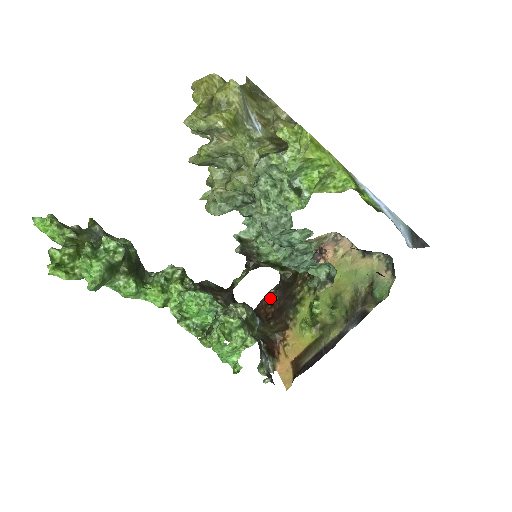
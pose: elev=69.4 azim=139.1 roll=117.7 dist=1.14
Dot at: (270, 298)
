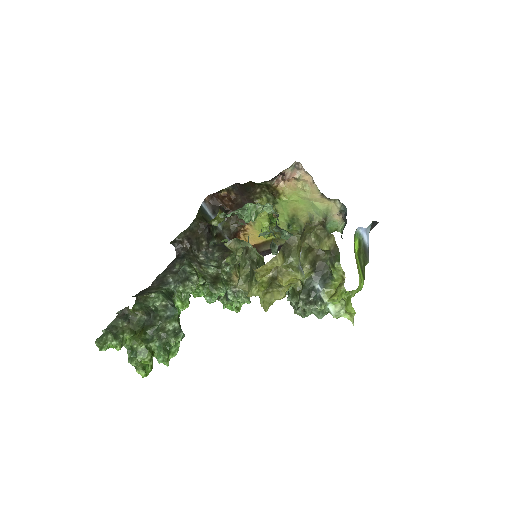
Dot at: (226, 191)
